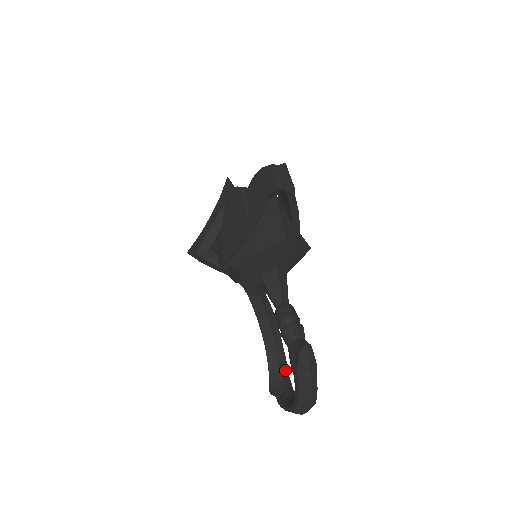
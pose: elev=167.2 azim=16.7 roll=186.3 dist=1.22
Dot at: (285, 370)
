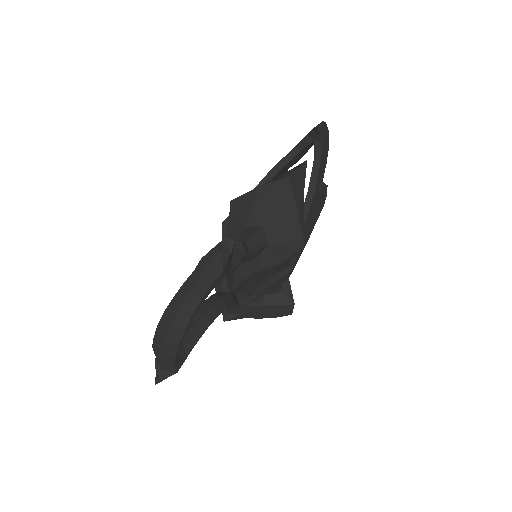
Dot at: (190, 343)
